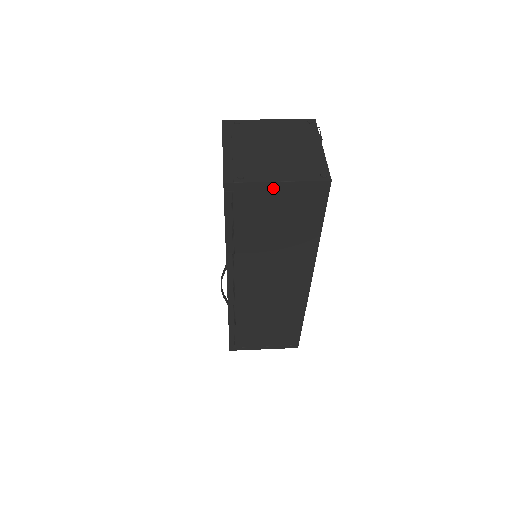
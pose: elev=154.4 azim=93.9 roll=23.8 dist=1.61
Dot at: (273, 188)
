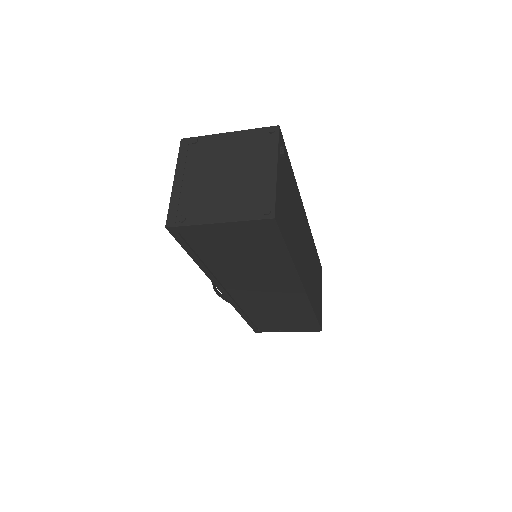
Dot at: (217, 228)
